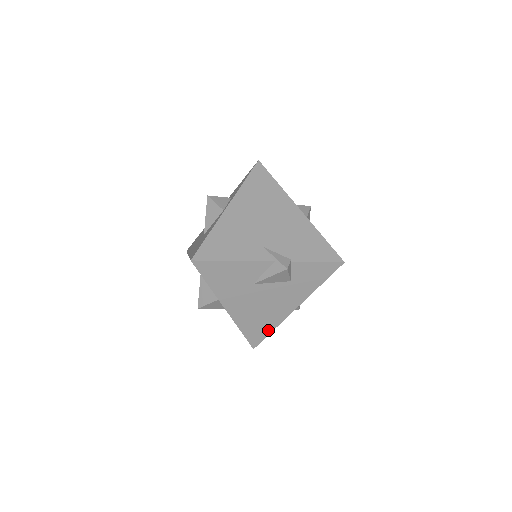
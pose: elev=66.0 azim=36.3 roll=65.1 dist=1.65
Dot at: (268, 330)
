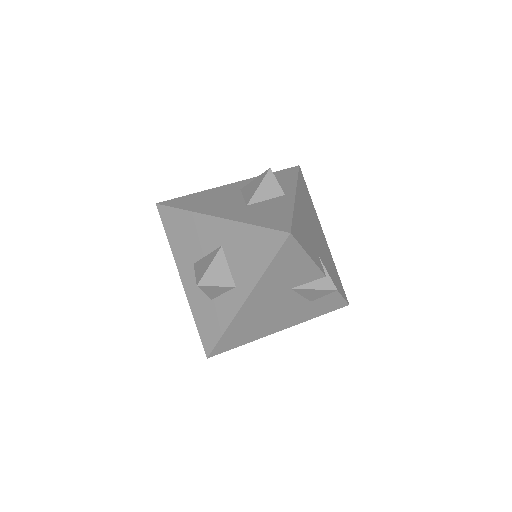
Dot at: (241, 342)
